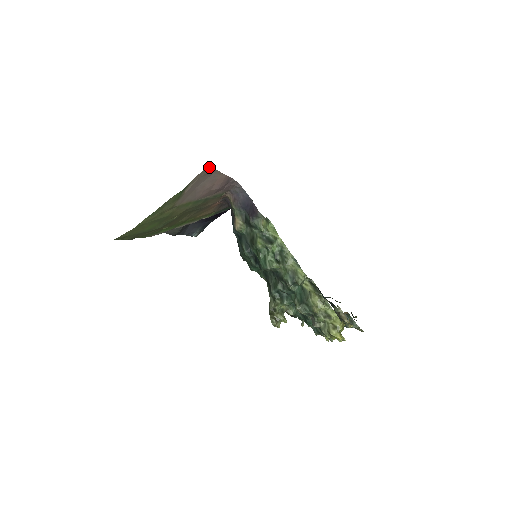
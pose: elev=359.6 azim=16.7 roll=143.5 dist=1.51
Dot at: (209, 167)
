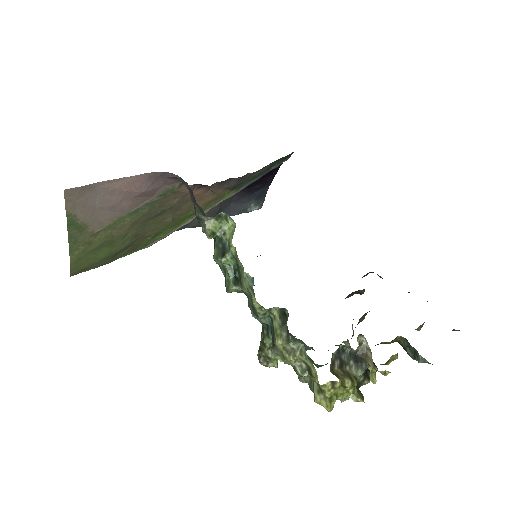
Dot at: (70, 189)
